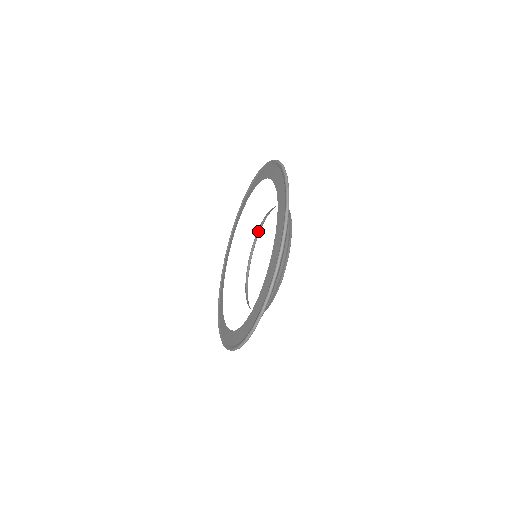
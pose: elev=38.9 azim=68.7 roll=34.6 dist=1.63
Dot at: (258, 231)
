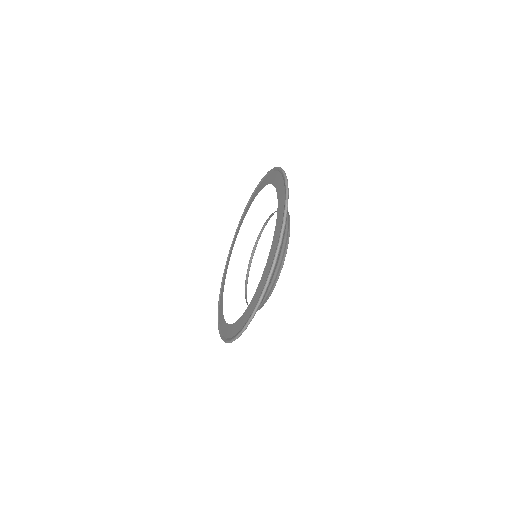
Dot at: (262, 228)
